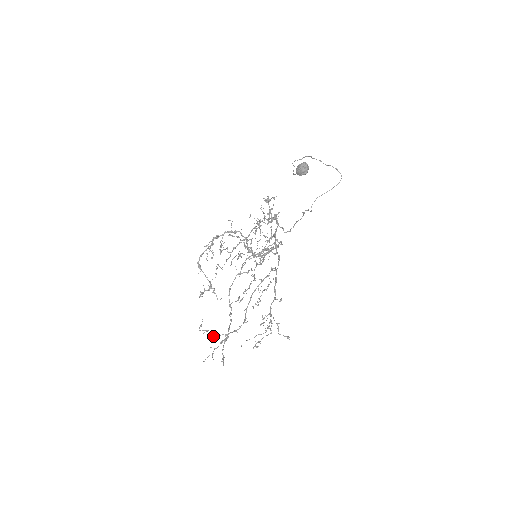
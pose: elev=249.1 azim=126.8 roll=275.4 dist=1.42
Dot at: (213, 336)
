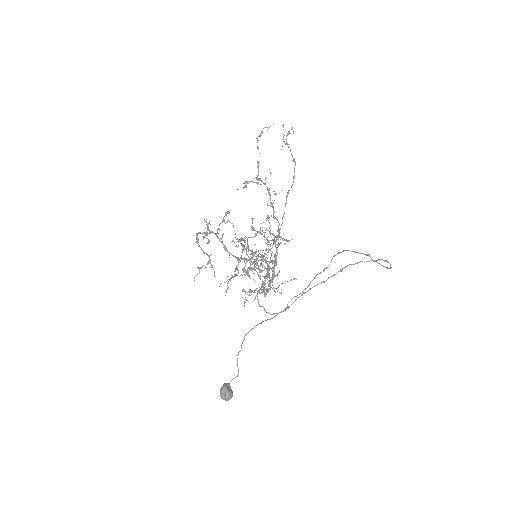
Dot at: occluded
